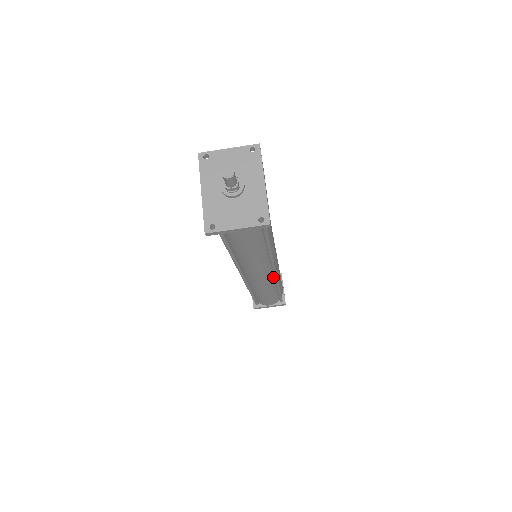
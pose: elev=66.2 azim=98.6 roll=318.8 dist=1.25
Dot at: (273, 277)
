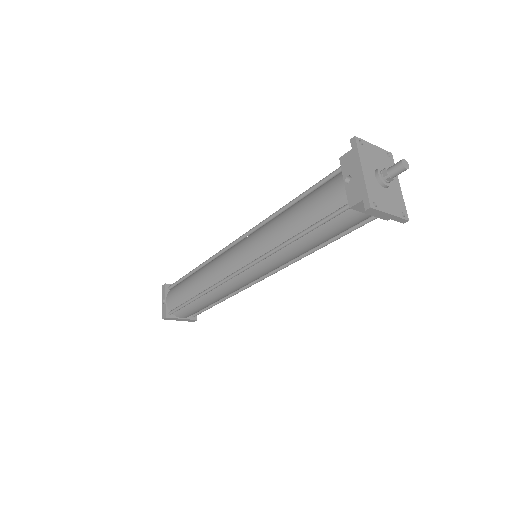
Dot at: occluded
